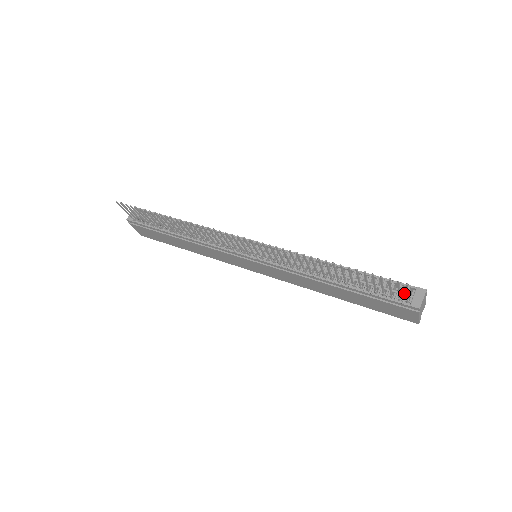
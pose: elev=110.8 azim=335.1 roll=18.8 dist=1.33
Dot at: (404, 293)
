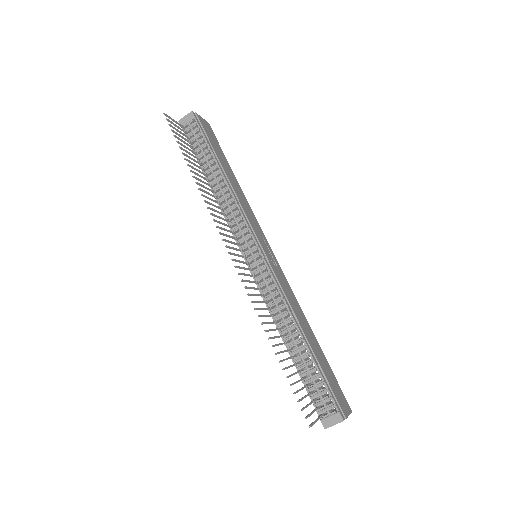
Dot at: (326, 407)
